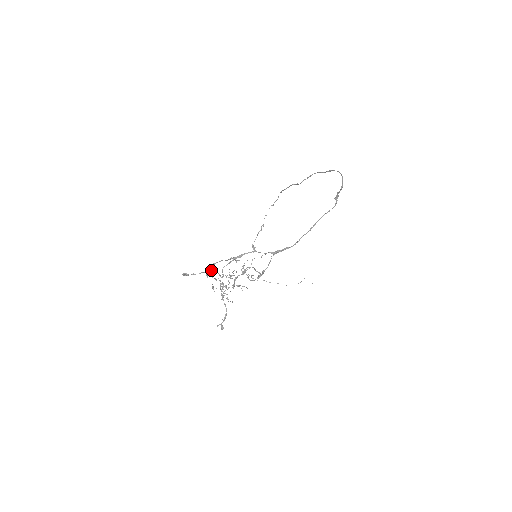
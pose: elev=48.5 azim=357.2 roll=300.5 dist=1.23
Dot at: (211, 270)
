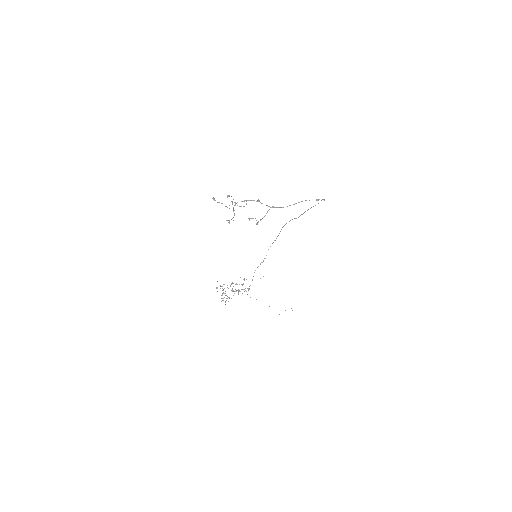
Dot at: (231, 196)
